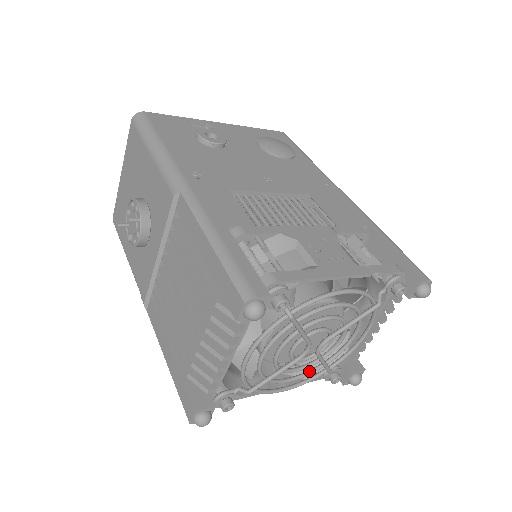
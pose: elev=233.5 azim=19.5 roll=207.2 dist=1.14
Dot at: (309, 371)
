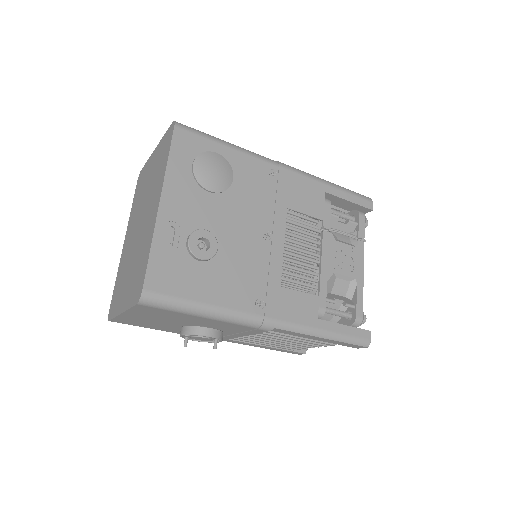
Dot at: occluded
